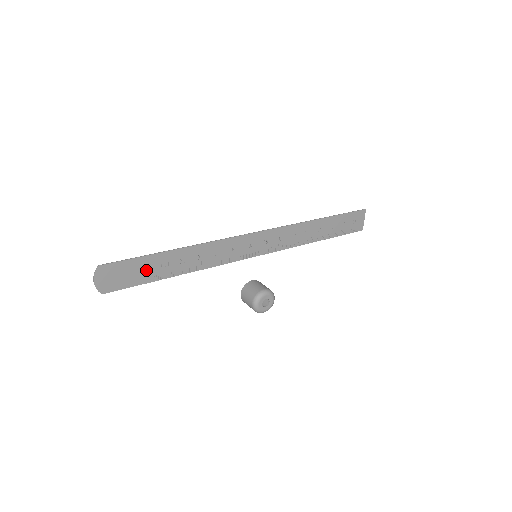
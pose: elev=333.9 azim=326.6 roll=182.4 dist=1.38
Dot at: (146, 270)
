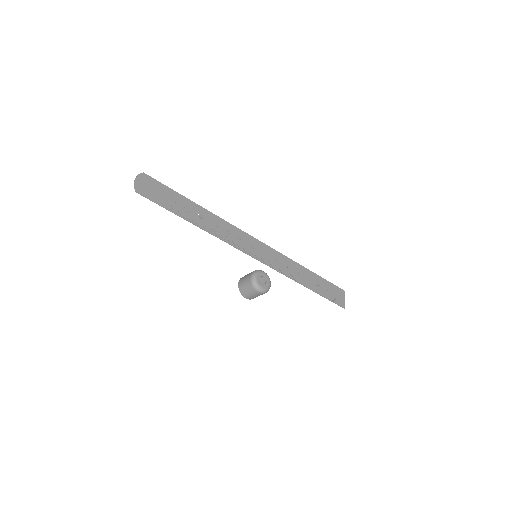
Dot at: (173, 201)
